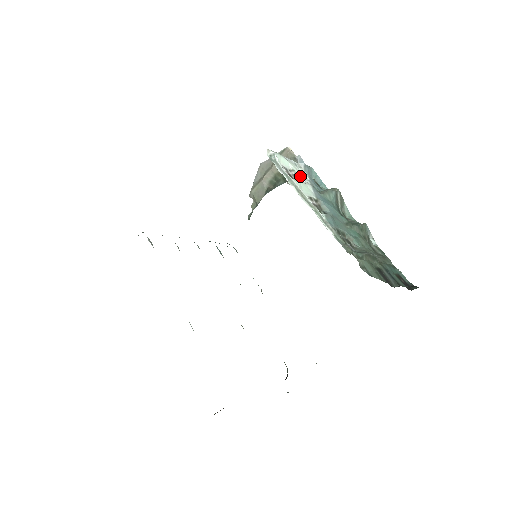
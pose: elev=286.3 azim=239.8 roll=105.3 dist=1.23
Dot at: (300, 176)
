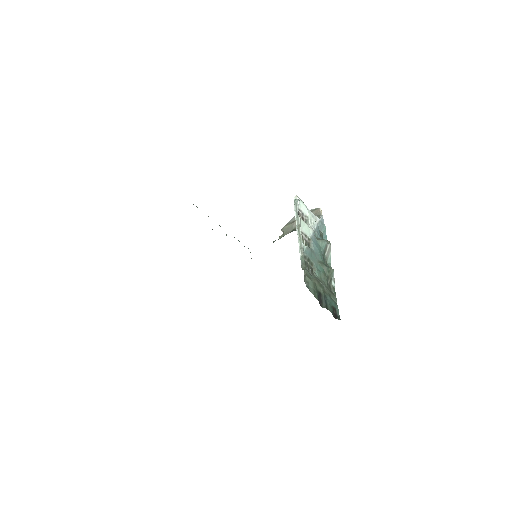
Dot at: (310, 222)
